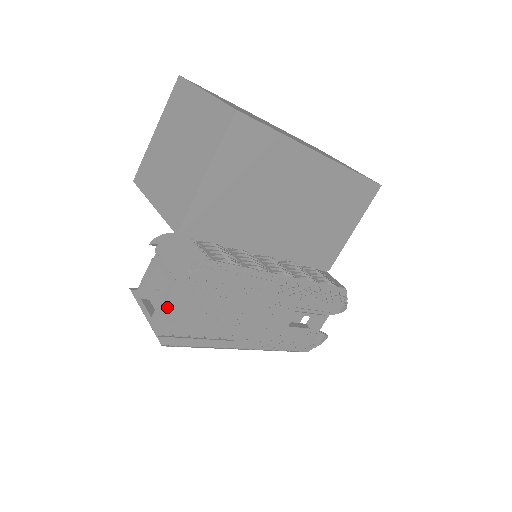
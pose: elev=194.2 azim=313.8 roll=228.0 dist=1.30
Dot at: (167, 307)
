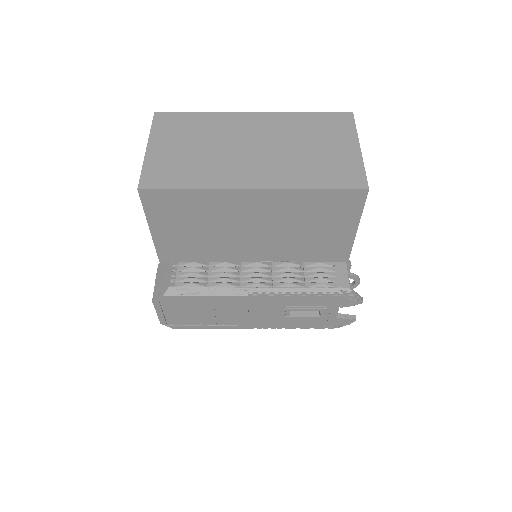
Dot at: (159, 313)
